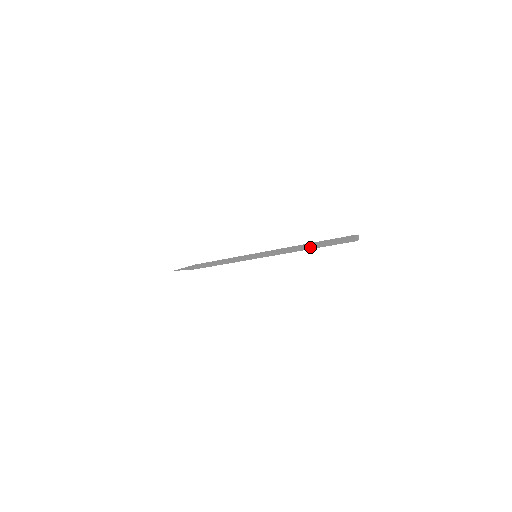
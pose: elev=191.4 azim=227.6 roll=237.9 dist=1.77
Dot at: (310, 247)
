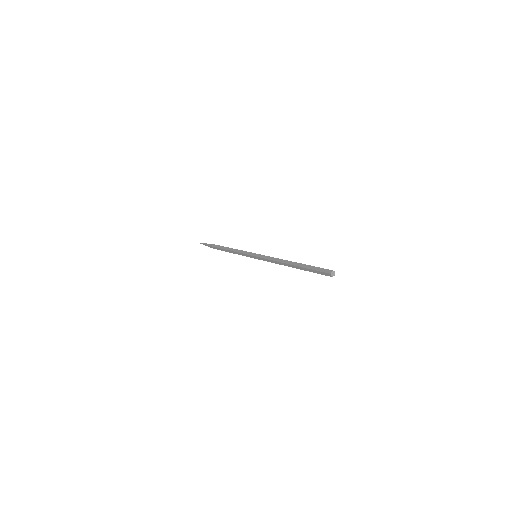
Dot at: (297, 268)
